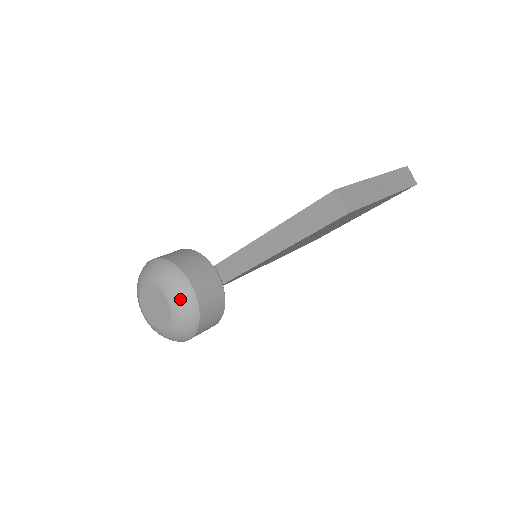
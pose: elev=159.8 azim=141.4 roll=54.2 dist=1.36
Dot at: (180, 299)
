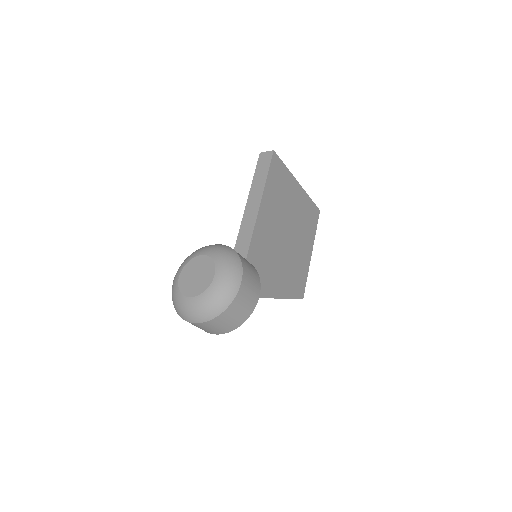
Dot at: (213, 248)
